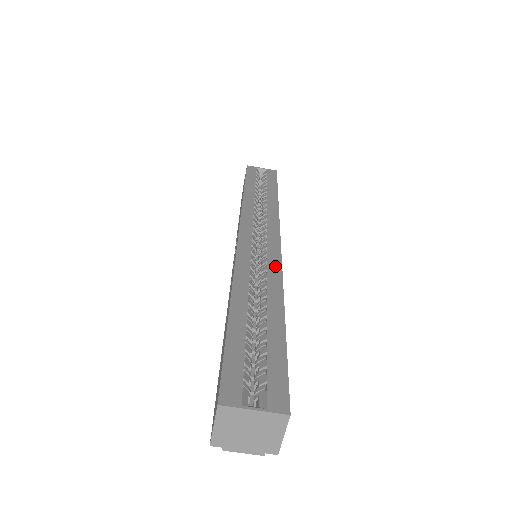
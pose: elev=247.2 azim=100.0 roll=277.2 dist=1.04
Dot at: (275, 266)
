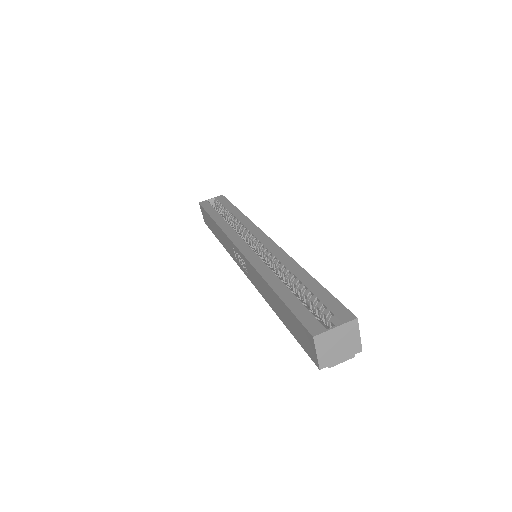
Dot at: (278, 251)
